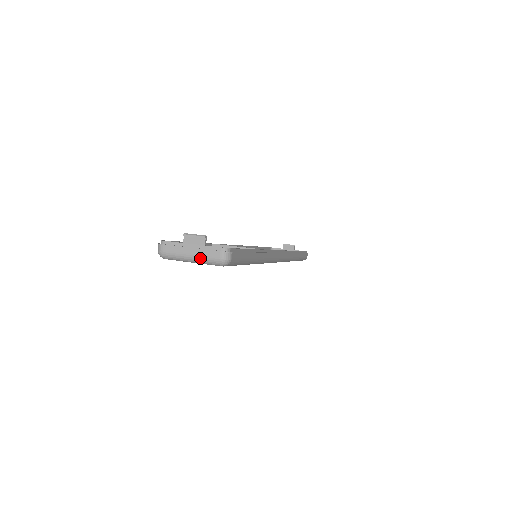
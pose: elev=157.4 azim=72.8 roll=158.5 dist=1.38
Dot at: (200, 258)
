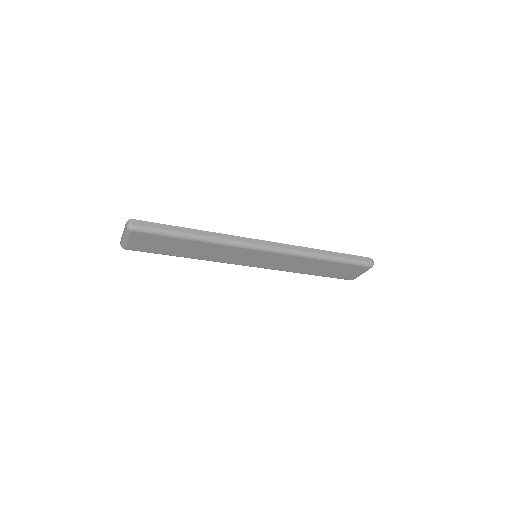
Dot at: (124, 234)
